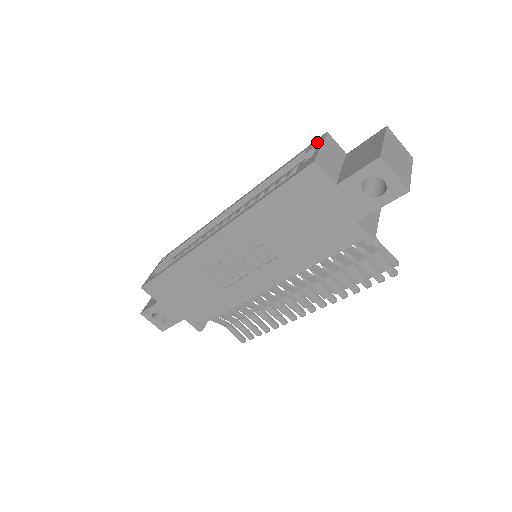
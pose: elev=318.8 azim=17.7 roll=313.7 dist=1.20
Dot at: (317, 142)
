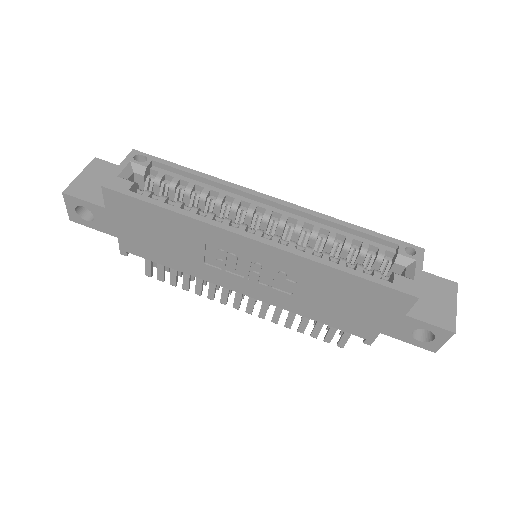
Dot at: (411, 248)
